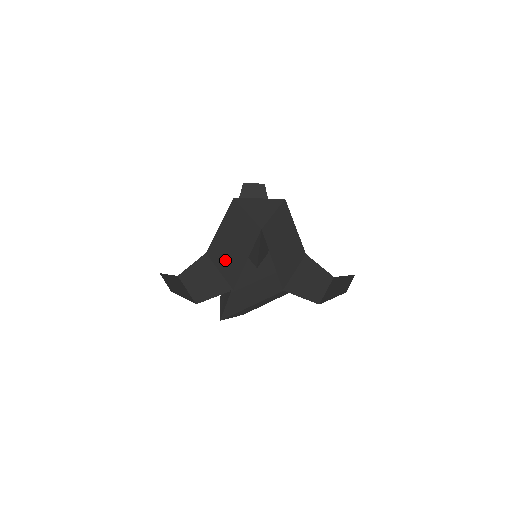
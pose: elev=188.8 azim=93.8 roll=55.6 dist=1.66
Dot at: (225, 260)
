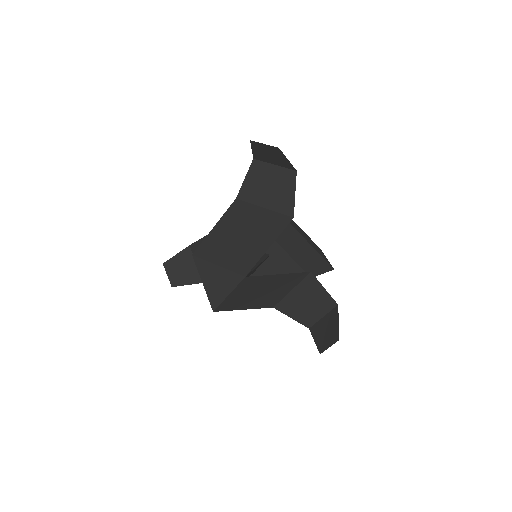
Dot at: occluded
